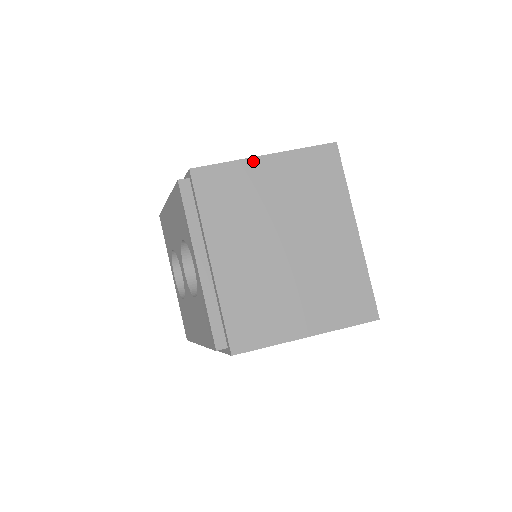
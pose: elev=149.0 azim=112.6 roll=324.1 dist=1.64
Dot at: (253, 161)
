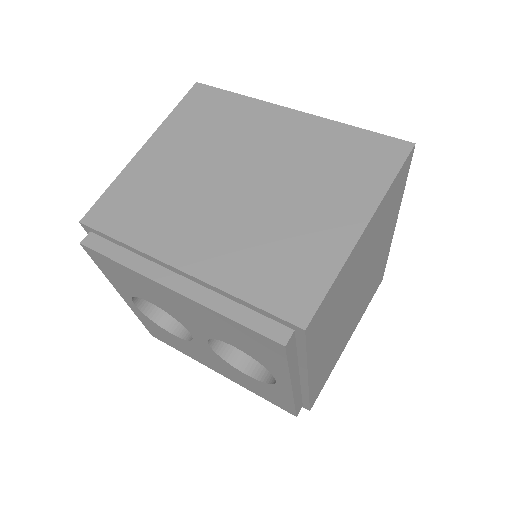
Dot at: (355, 249)
